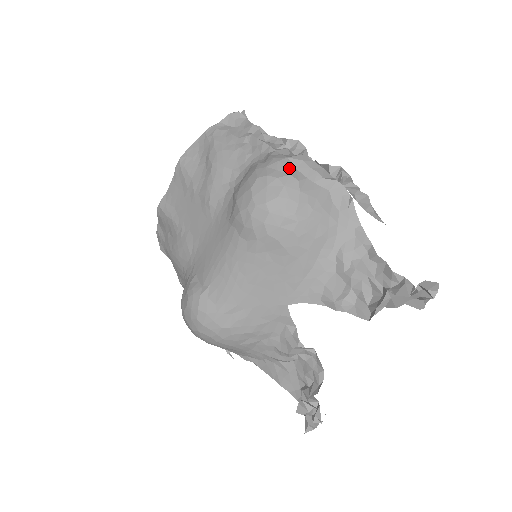
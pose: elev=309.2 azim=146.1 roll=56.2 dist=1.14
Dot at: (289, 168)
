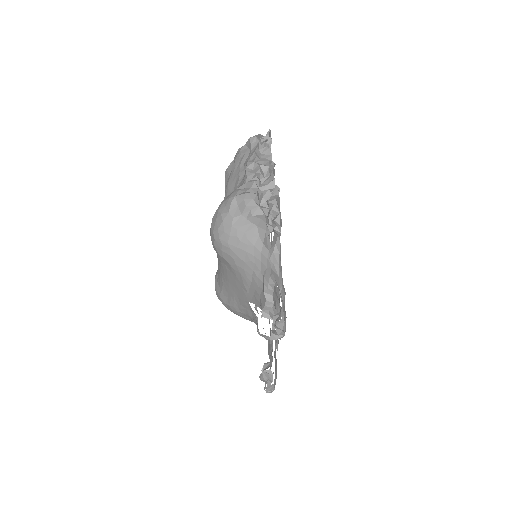
Dot at: (231, 206)
